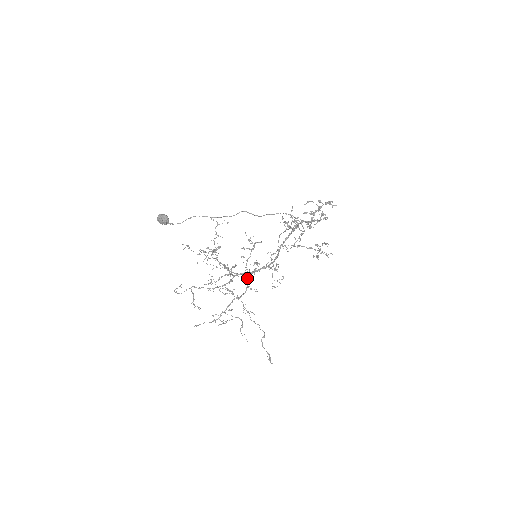
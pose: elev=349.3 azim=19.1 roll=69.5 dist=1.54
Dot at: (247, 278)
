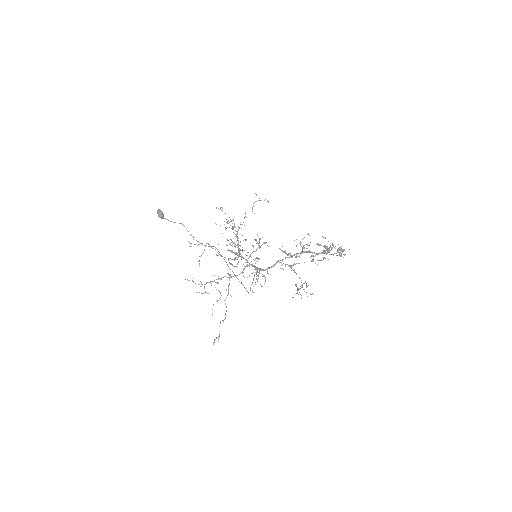
Dot at: (247, 265)
